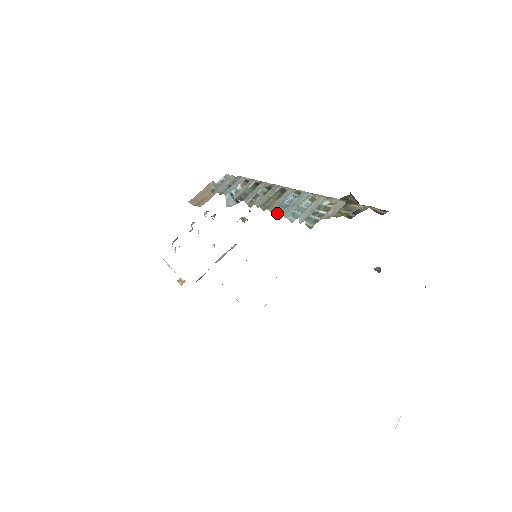
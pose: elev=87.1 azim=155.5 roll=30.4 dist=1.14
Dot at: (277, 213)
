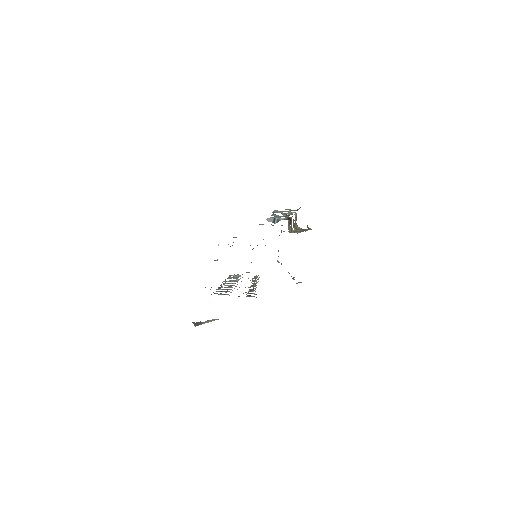
Dot at: occluded
